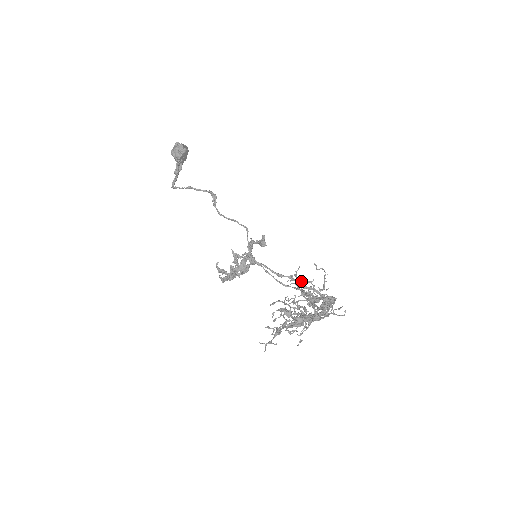
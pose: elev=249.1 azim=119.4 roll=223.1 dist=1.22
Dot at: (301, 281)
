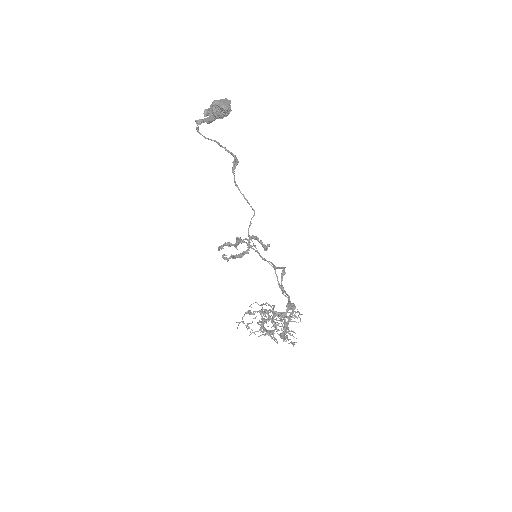
Dot at: (289, 343)
